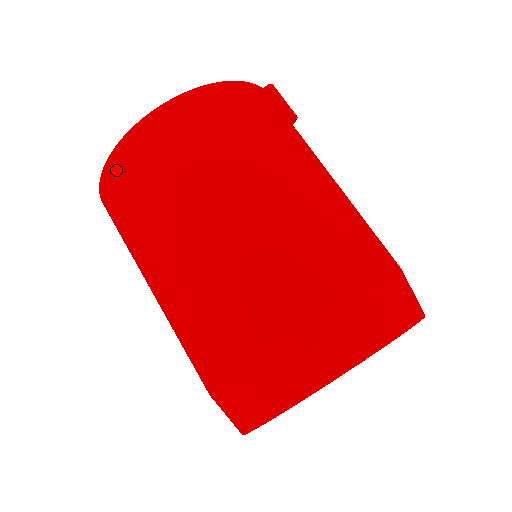
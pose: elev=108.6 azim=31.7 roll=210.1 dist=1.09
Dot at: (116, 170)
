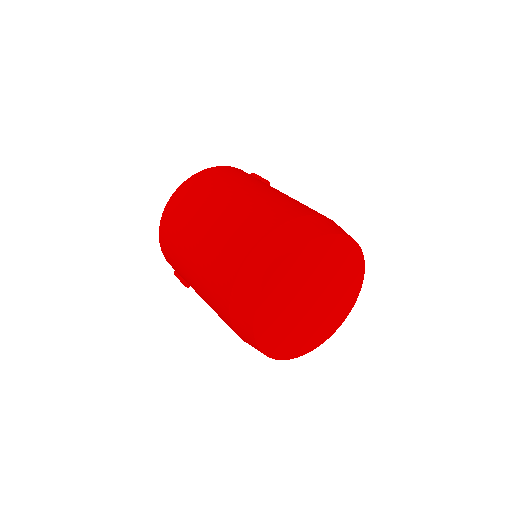
Dot at: (169, 211)
